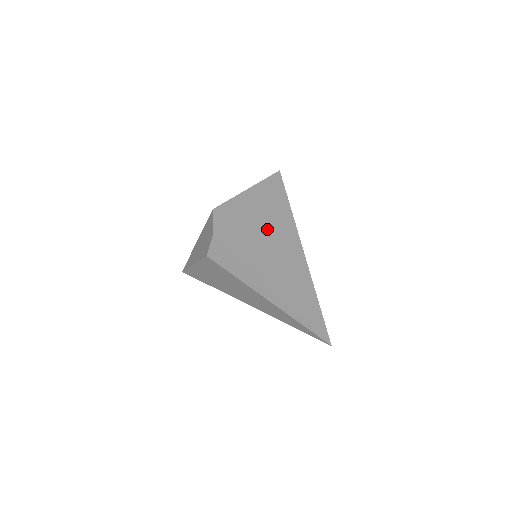
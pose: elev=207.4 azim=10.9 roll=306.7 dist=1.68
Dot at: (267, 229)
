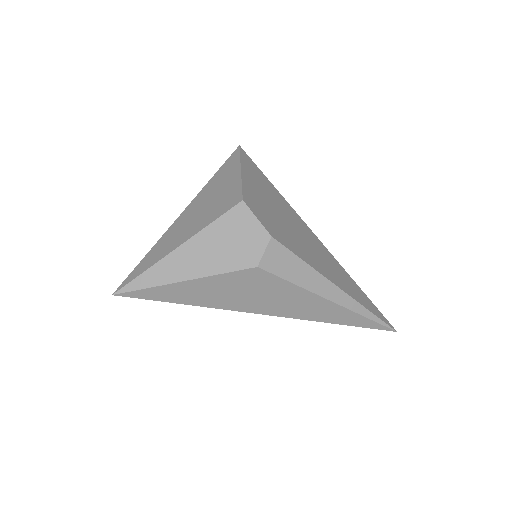
Dot at: (292, 224)
